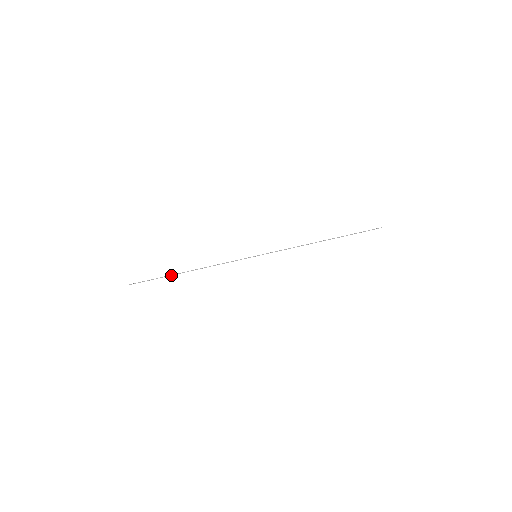
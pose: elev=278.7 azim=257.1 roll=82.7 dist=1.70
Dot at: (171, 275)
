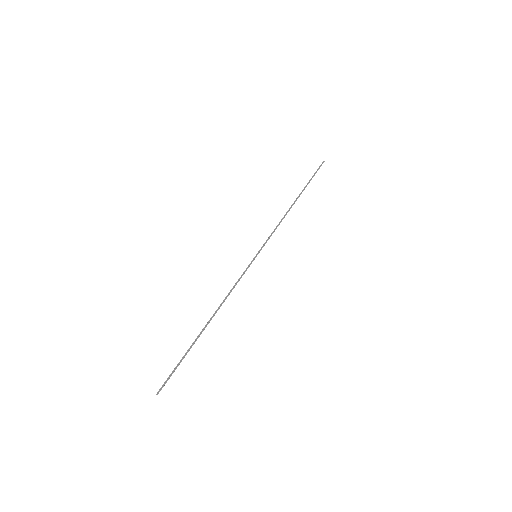
Dot at: (194, 341)
